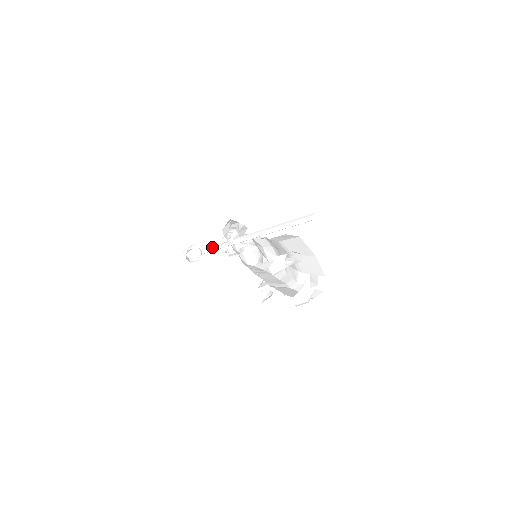
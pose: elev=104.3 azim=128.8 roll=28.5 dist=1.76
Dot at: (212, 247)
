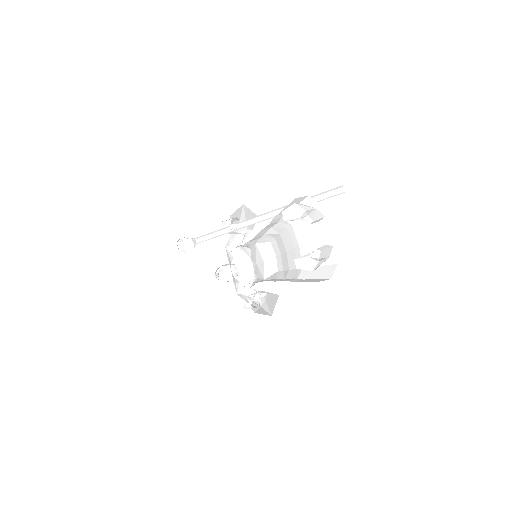
Dot at: (211, 236)
